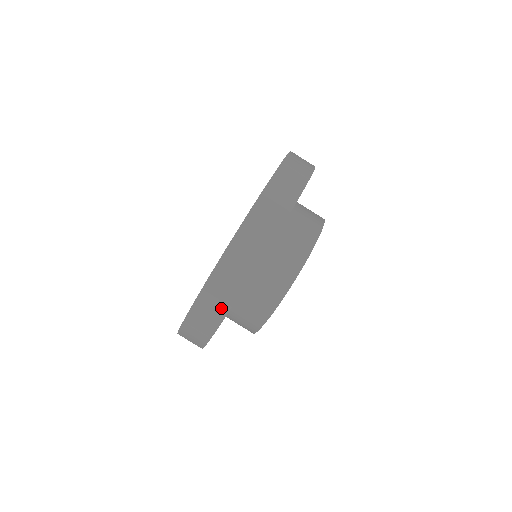
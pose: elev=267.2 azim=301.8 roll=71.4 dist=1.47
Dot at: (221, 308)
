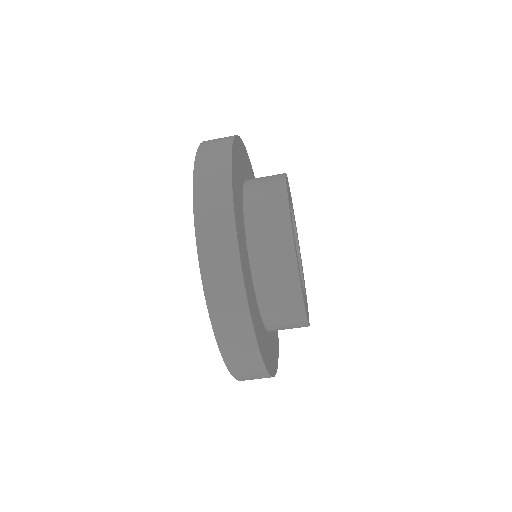
Dot at: occluded
